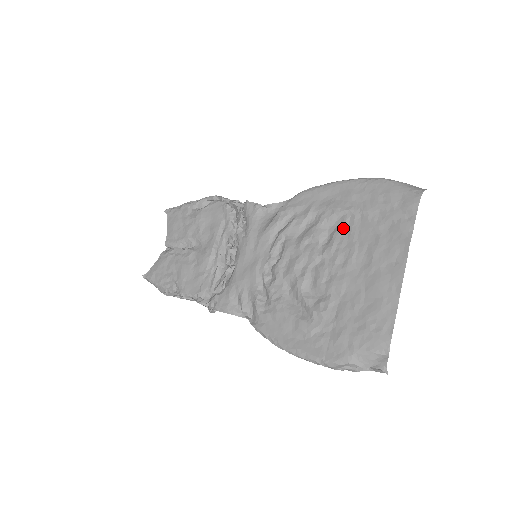
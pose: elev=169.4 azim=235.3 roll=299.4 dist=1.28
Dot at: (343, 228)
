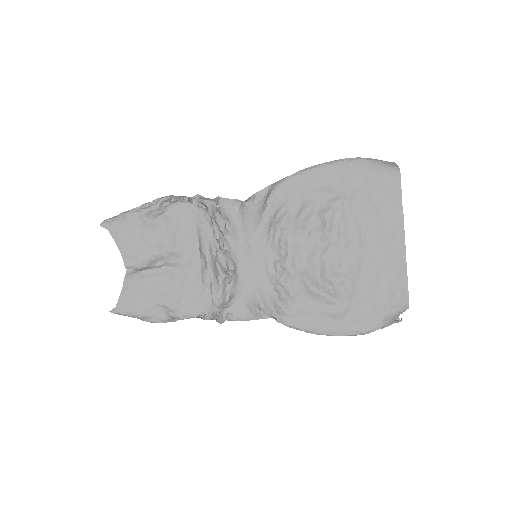
Dot at: (341, 213)
